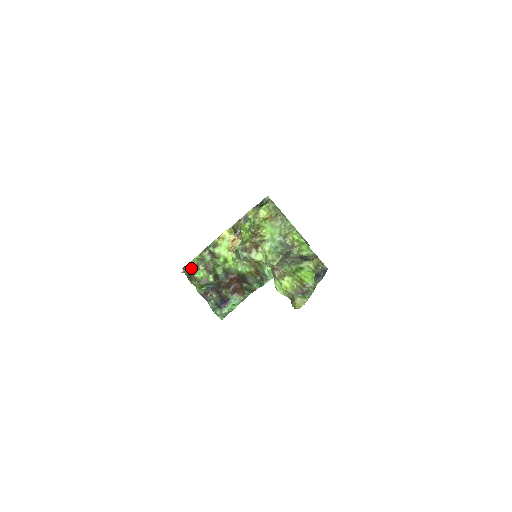
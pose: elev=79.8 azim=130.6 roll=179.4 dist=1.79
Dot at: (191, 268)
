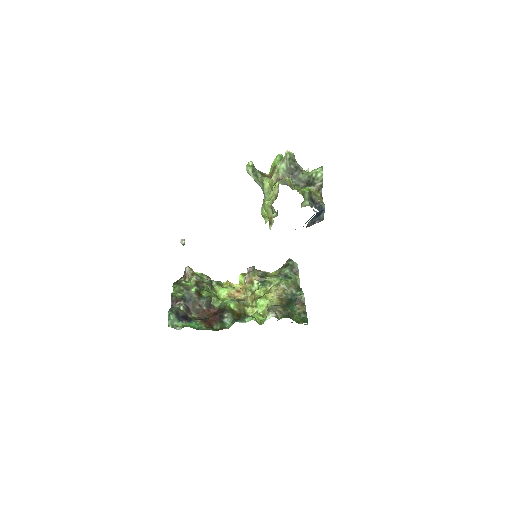
Dot at: (184, 279)
